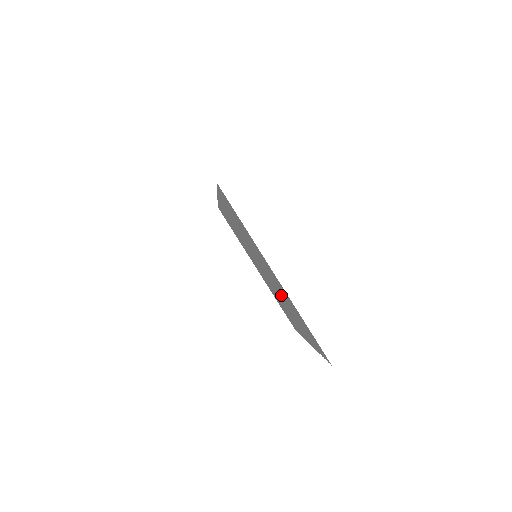
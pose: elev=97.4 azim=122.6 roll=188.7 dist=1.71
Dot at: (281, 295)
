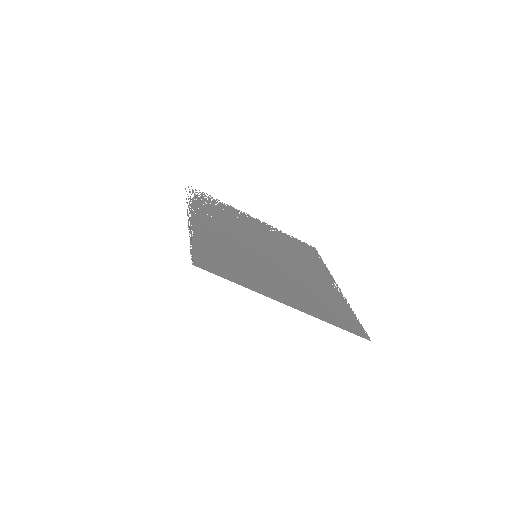
Dot at: (297, 278)
